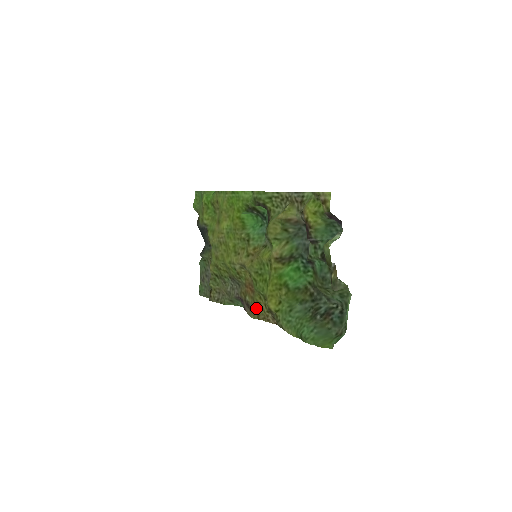
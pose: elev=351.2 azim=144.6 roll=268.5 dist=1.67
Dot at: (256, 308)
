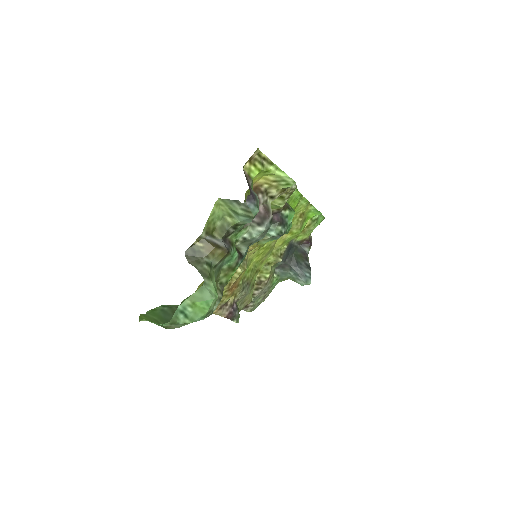
Dot at: occluded
